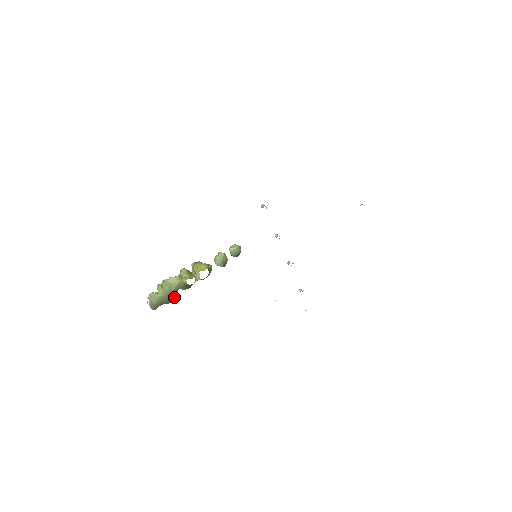
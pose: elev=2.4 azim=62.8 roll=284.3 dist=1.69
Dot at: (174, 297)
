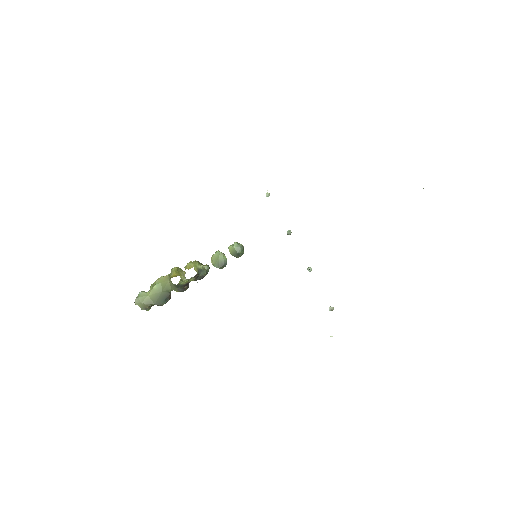
Dot at: (166, 299)
